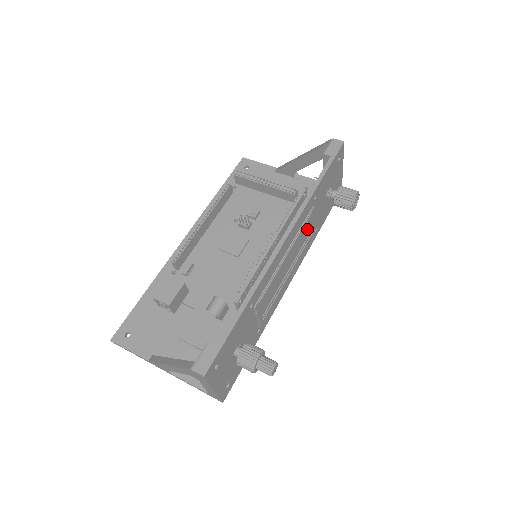
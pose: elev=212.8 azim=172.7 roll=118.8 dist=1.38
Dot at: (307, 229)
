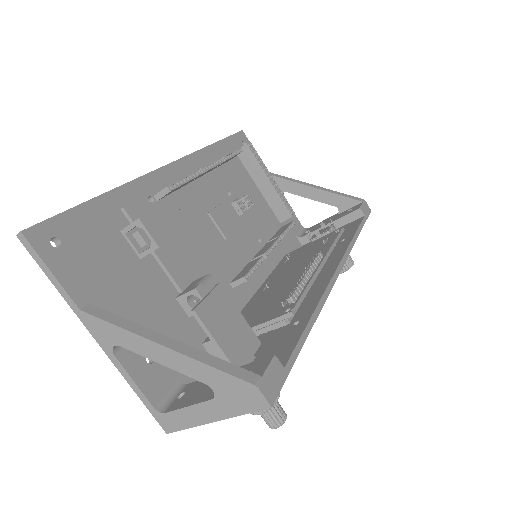
Dot at: occluded
